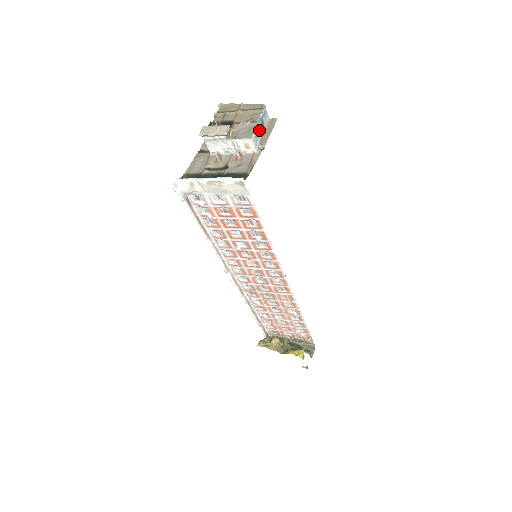
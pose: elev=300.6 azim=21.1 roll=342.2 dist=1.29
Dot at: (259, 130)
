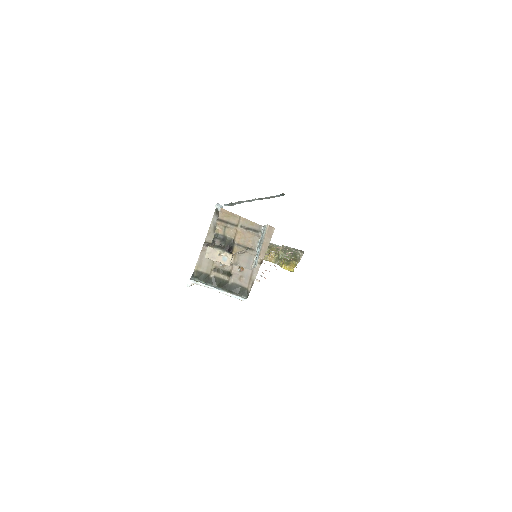
Dot at: (258, 252)
